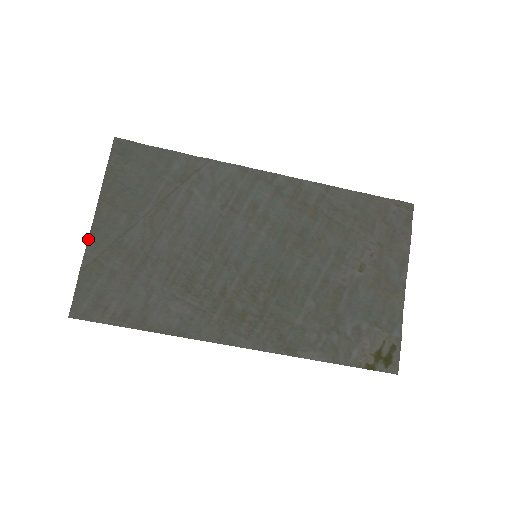
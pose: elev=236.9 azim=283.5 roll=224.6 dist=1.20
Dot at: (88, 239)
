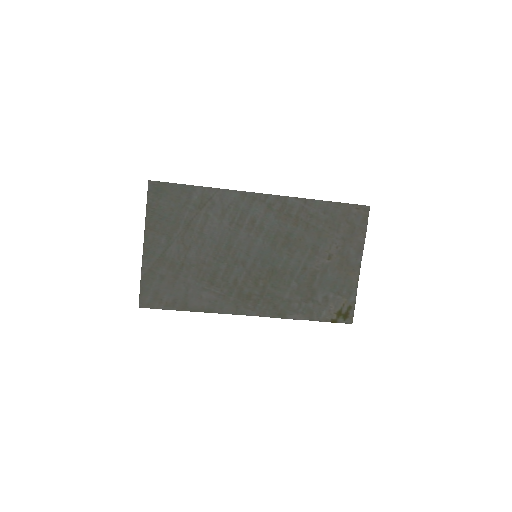
Dot at: (142, 256)
